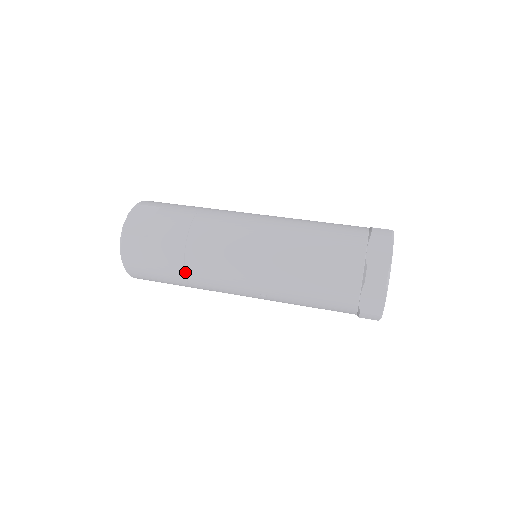
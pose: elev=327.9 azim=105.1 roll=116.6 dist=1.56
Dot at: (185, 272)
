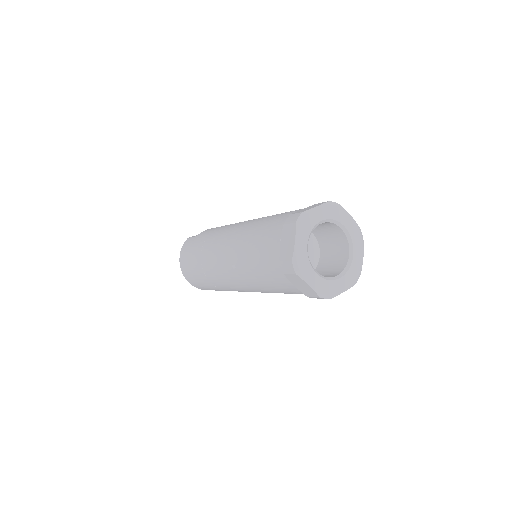
Dot at: (201, 255)
